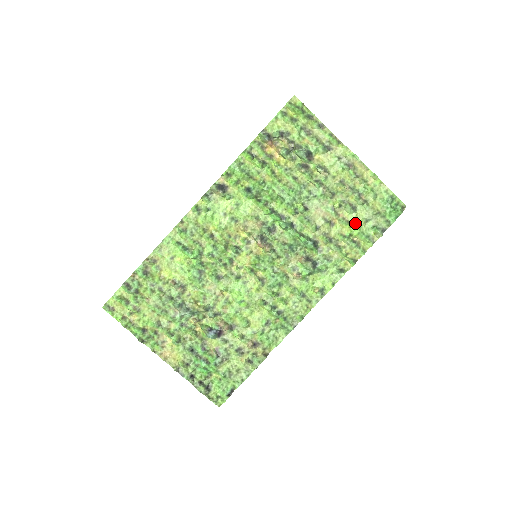
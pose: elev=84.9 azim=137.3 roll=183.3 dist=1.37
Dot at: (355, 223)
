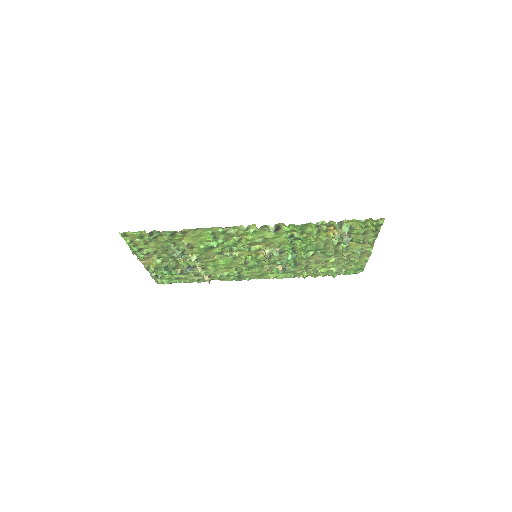
Dot at: (329, 267)
